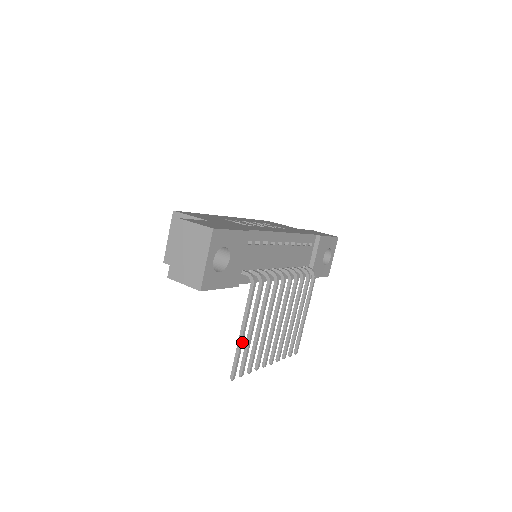
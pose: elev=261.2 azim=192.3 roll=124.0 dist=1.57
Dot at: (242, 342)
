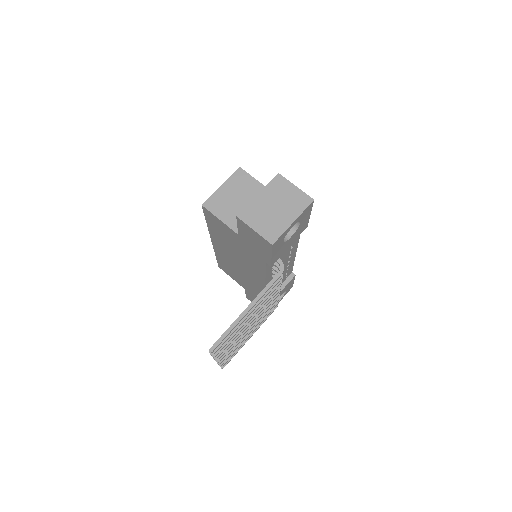
Dot at: occluded
